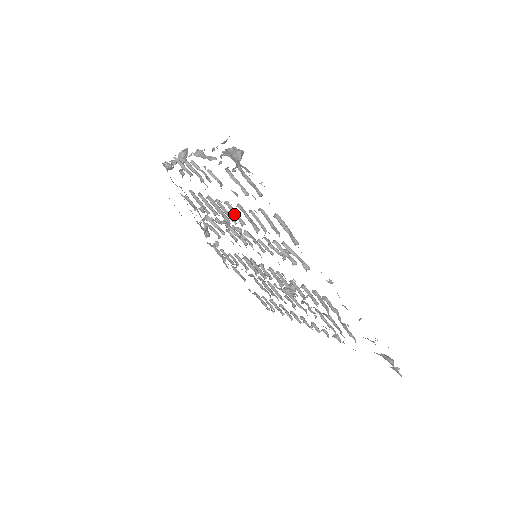
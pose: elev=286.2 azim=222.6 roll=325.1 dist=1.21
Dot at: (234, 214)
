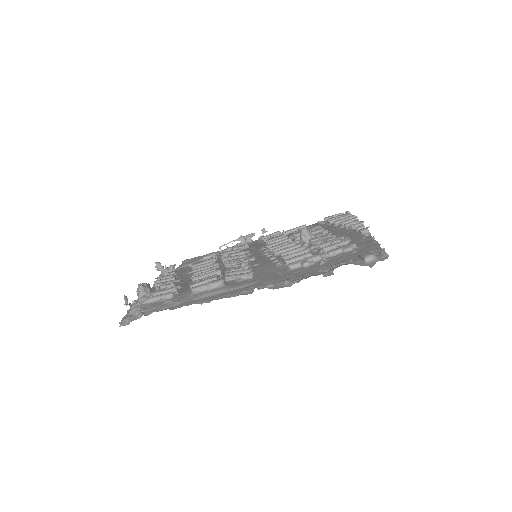
Dot at: occluded
